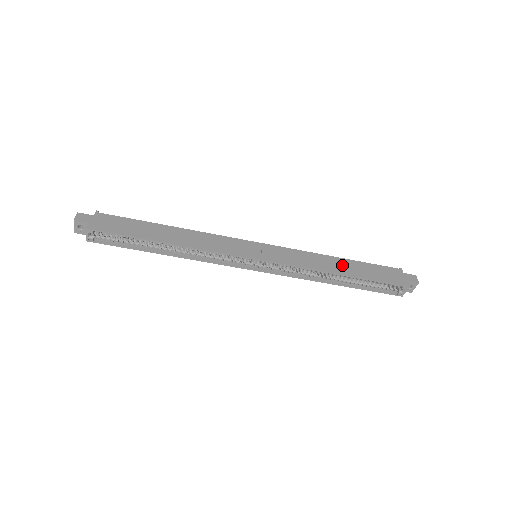
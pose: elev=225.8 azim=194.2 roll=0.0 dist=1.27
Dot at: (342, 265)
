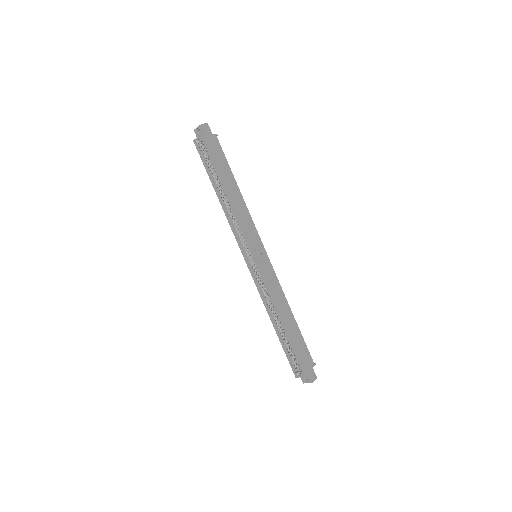
Dot at: (289, 319)
